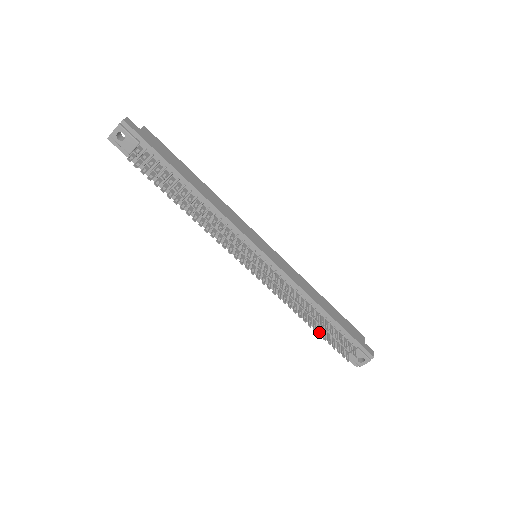
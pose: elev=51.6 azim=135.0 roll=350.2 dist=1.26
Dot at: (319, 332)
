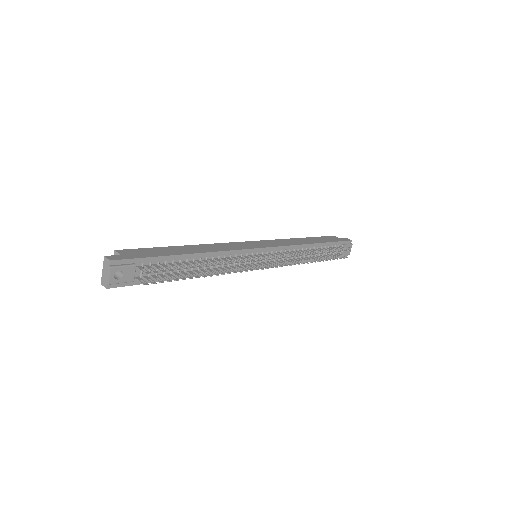
Dot at: (319, 260)
